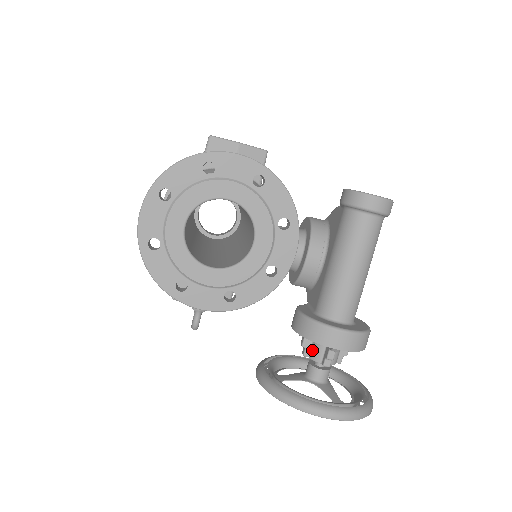
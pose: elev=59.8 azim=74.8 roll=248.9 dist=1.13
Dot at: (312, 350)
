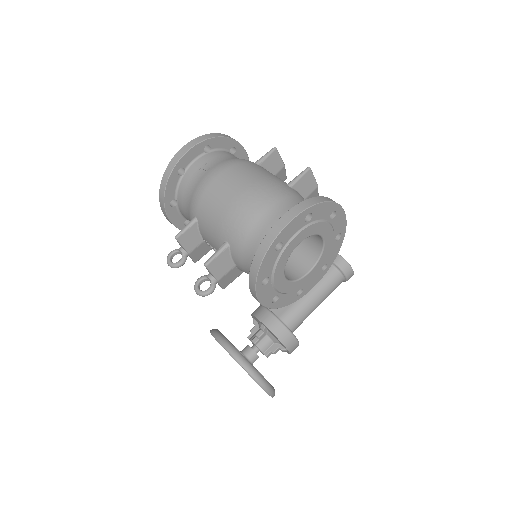
Dot at: (262, 342)
